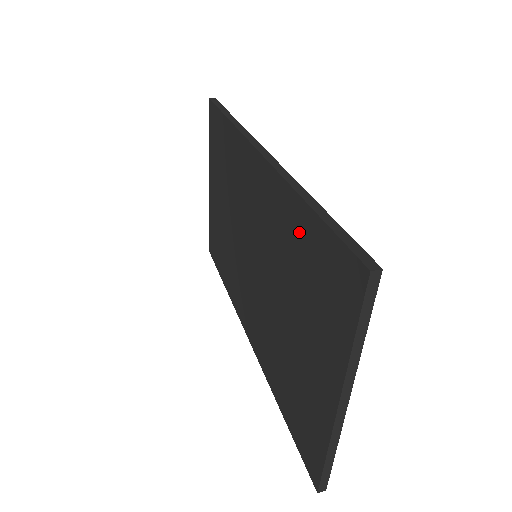
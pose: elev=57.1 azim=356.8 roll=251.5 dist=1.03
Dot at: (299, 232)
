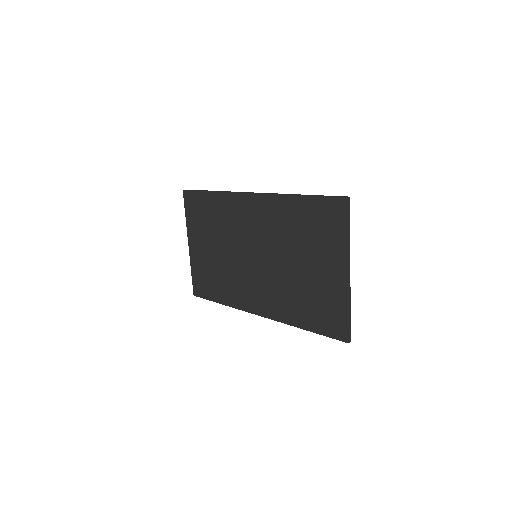
Dot at: (296, 212)
